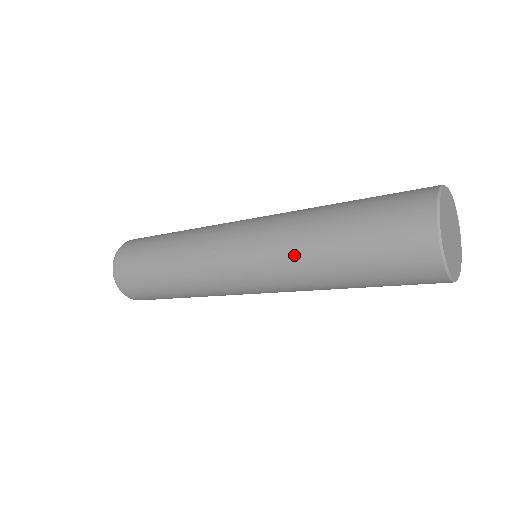
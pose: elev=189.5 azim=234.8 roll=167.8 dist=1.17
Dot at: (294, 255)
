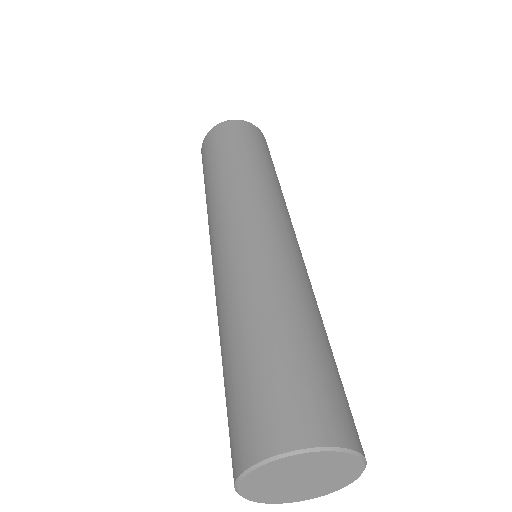
Dot at: (218, 315)
